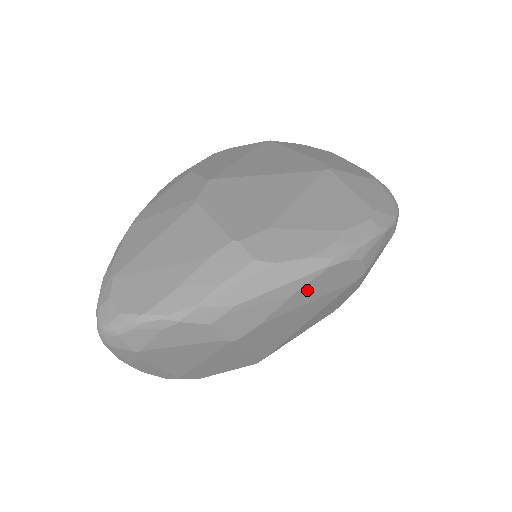
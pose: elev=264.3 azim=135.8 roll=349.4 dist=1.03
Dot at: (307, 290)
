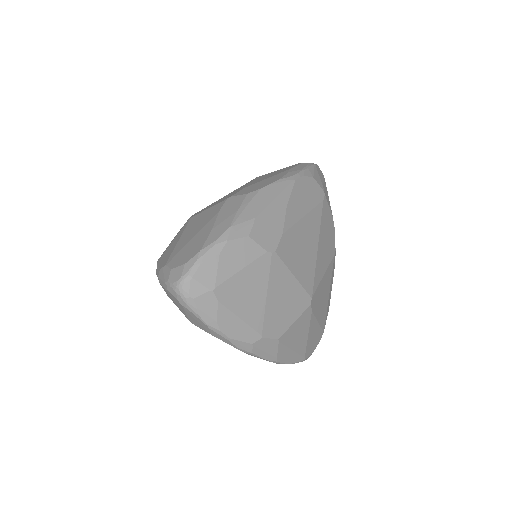
Dot at: (294, 202)
